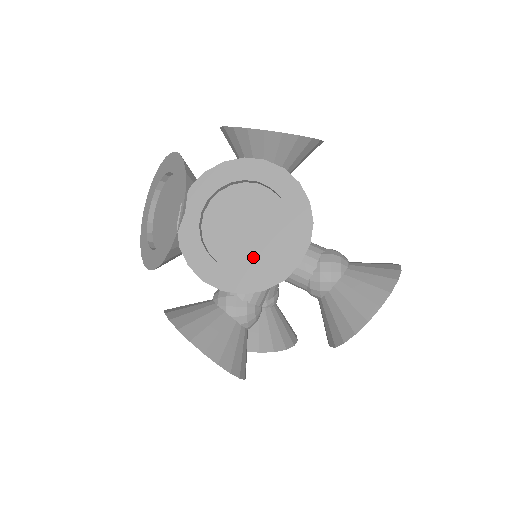
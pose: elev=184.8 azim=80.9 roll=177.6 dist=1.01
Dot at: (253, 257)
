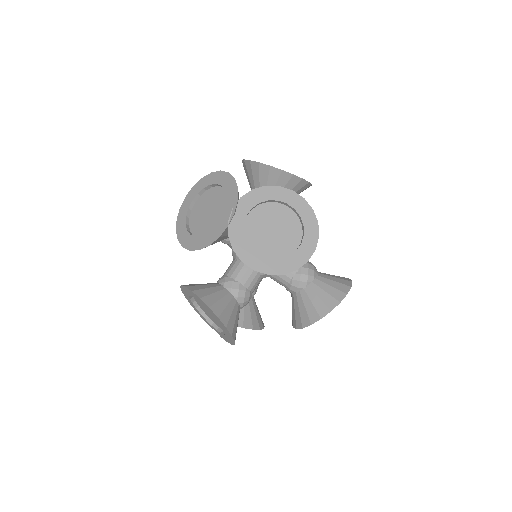
Dot at: (277, 252)
